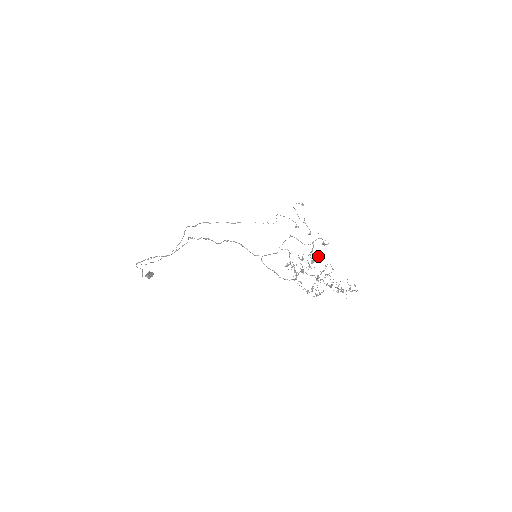
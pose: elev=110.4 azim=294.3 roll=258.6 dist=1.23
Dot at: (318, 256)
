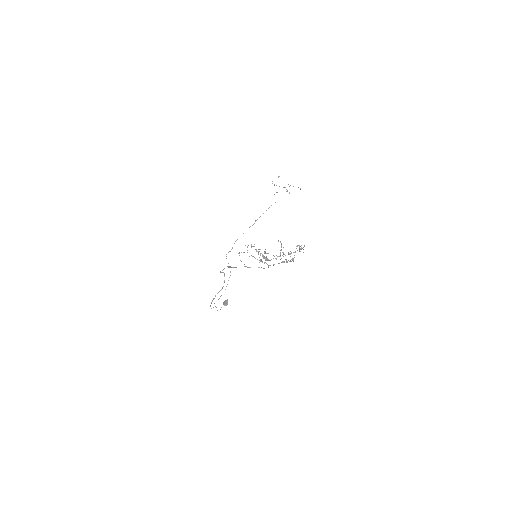
Dot at: occluded
